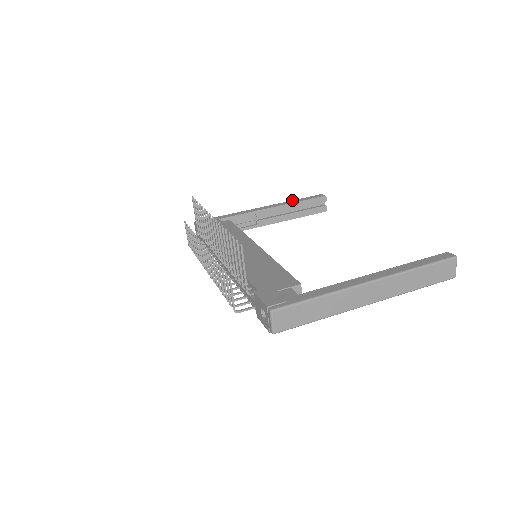
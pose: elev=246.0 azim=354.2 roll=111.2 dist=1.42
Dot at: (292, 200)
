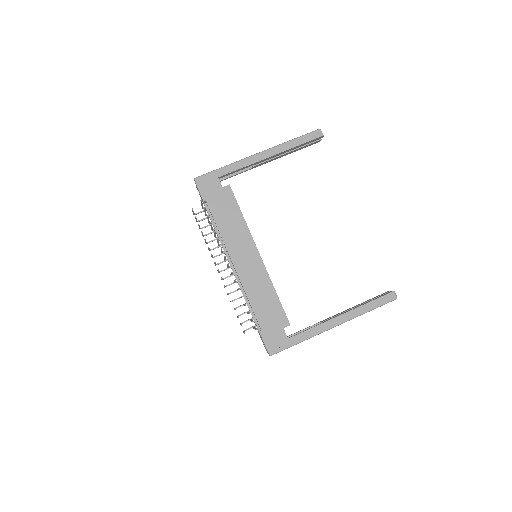
Dot at: (290, 141)
